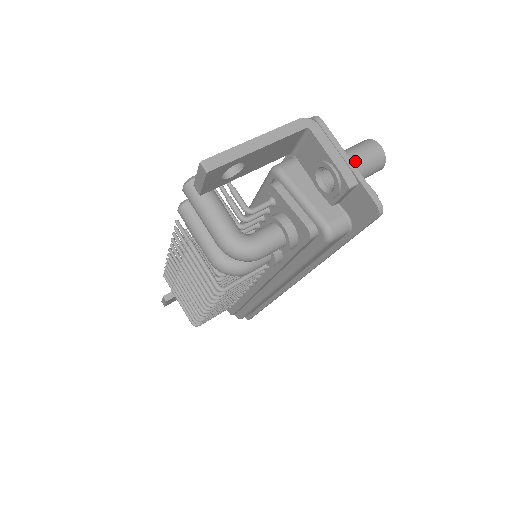
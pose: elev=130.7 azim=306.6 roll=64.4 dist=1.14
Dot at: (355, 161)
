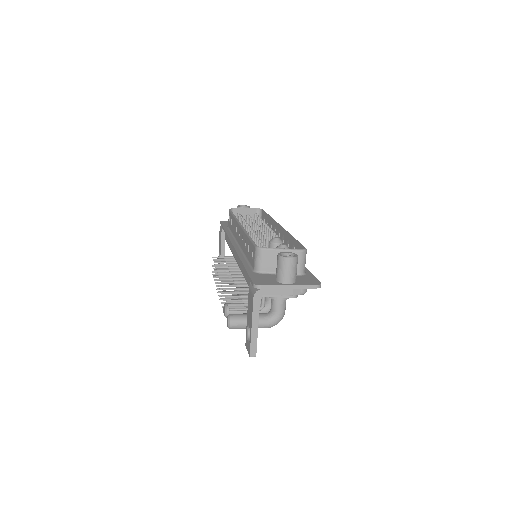
Dot at: (289, 279)
